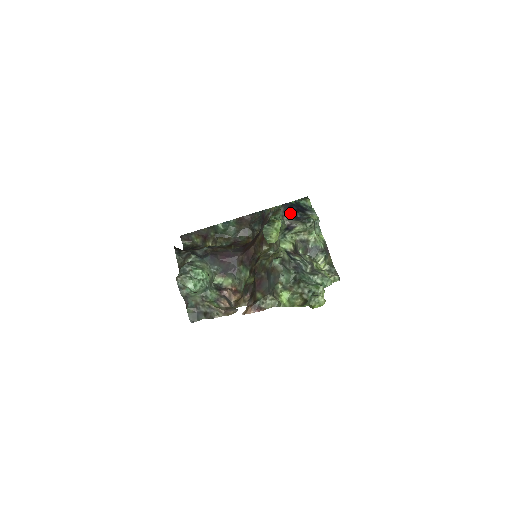
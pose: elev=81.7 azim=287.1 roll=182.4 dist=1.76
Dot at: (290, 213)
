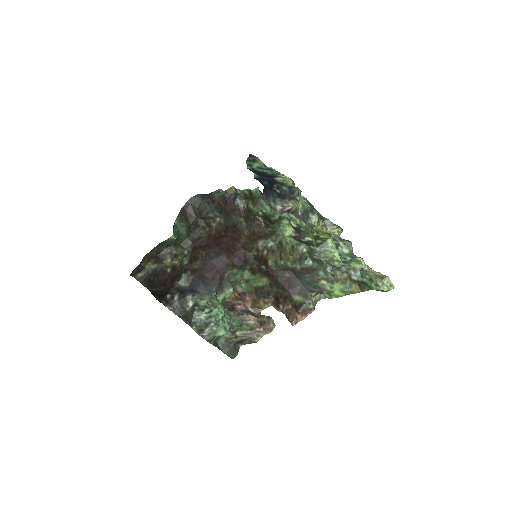
Dot at: (272, 195)
